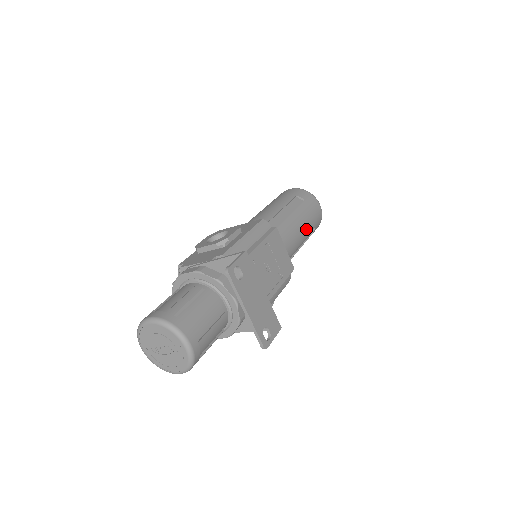
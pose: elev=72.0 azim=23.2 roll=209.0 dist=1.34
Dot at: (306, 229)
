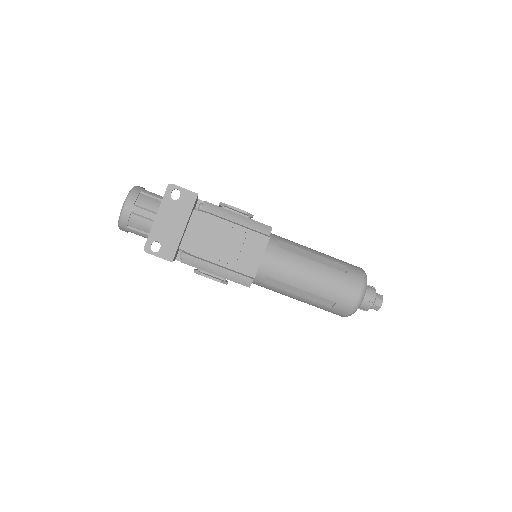
Dot at: (315, 285)
